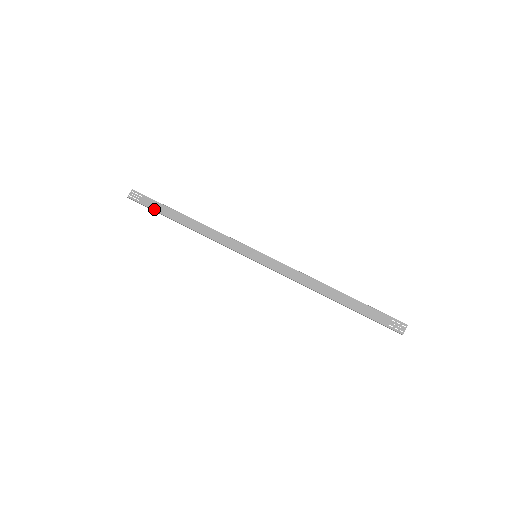
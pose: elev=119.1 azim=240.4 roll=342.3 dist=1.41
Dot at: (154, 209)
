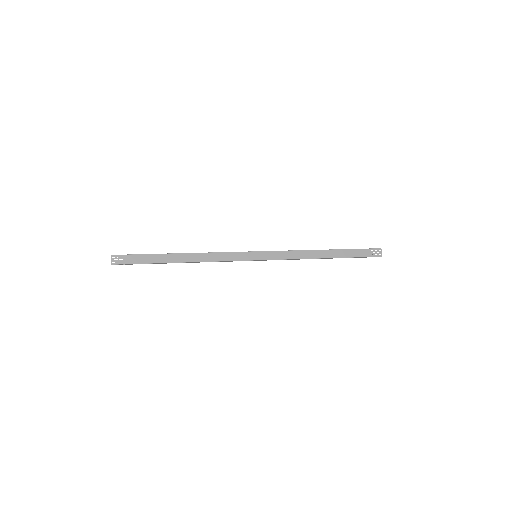
Dot at: (145, 262)
